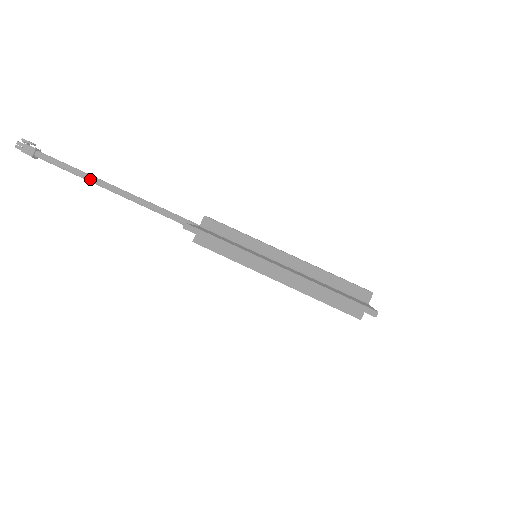
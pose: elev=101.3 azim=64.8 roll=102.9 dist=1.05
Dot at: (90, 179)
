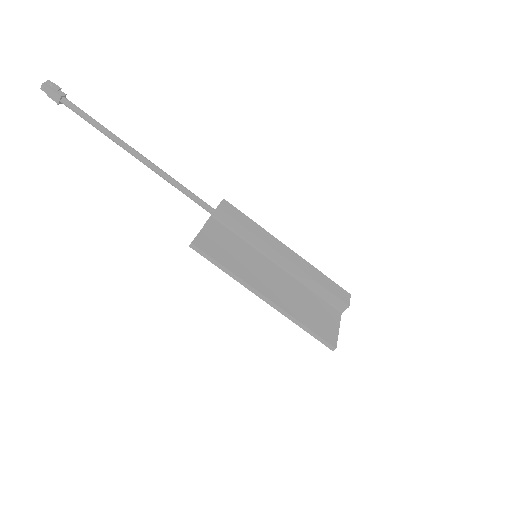
Dot at: (114, 141)
